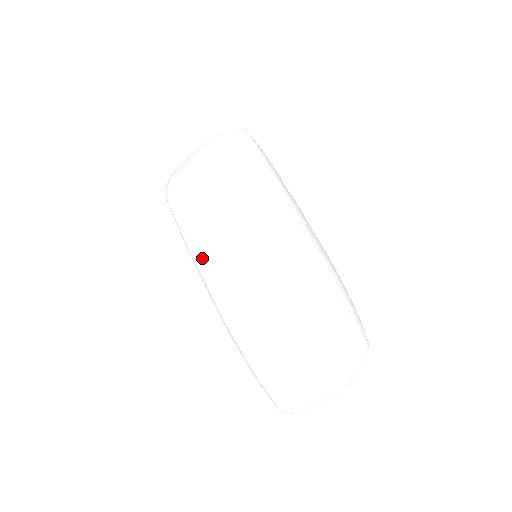
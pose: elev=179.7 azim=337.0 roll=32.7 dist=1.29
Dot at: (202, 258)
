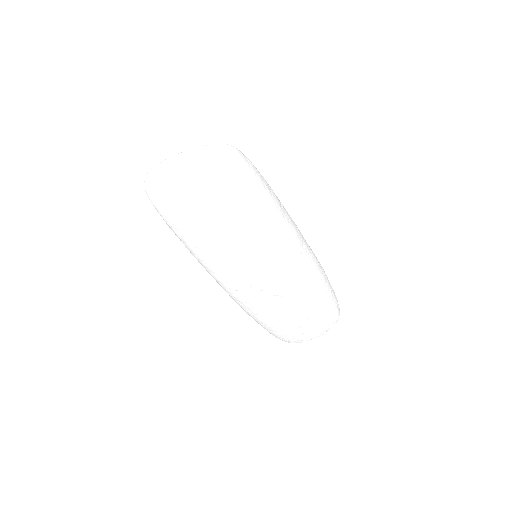
Dot at: (216, 275)
